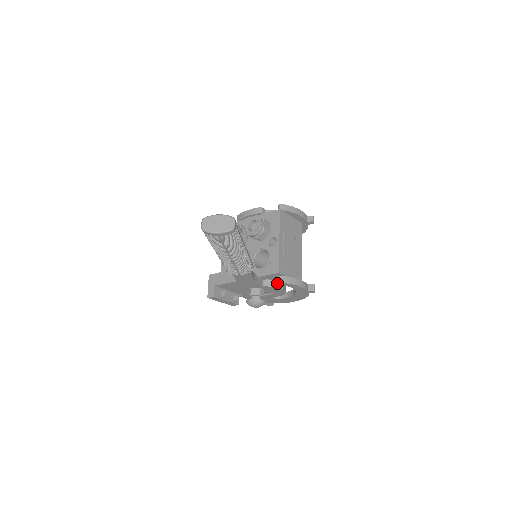
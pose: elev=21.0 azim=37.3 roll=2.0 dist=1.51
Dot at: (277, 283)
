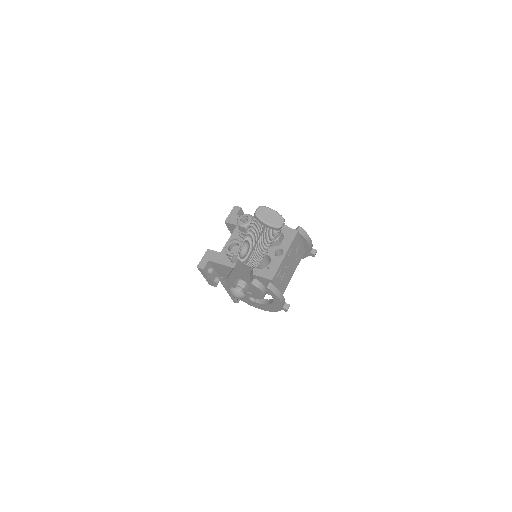
Dot at: (265, 287)
